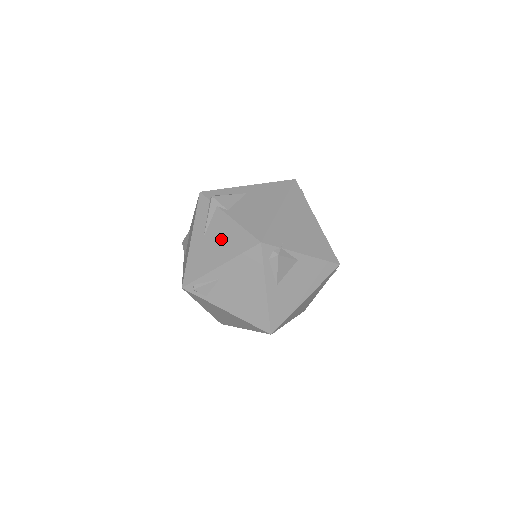
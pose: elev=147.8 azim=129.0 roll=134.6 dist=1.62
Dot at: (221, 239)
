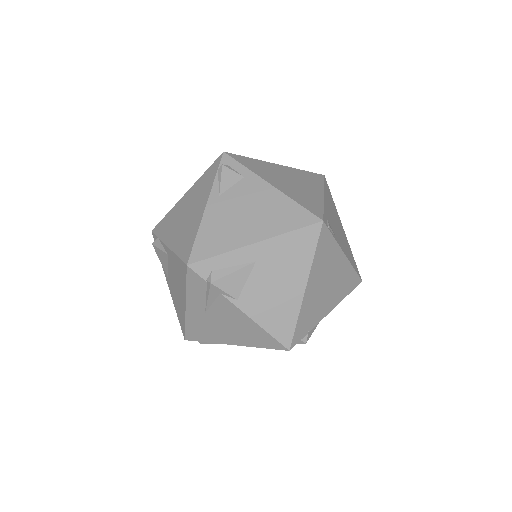
Dot at: (232, 326)
